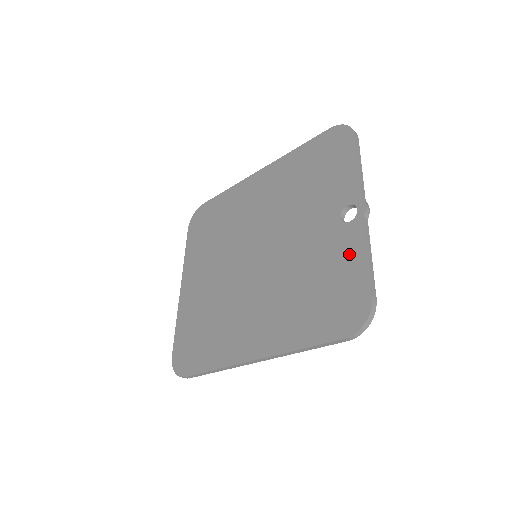
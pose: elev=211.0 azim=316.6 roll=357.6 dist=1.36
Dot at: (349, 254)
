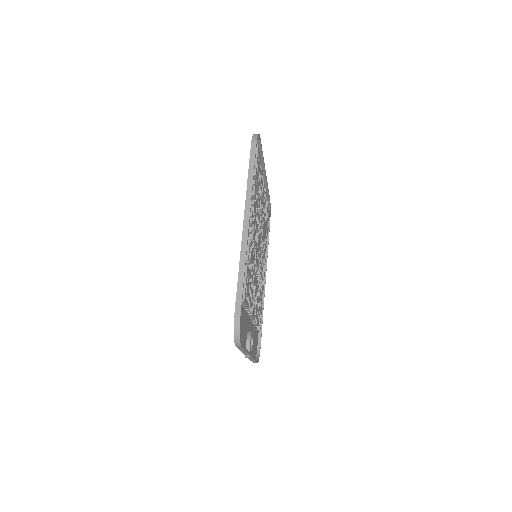
Dot at: occluded
